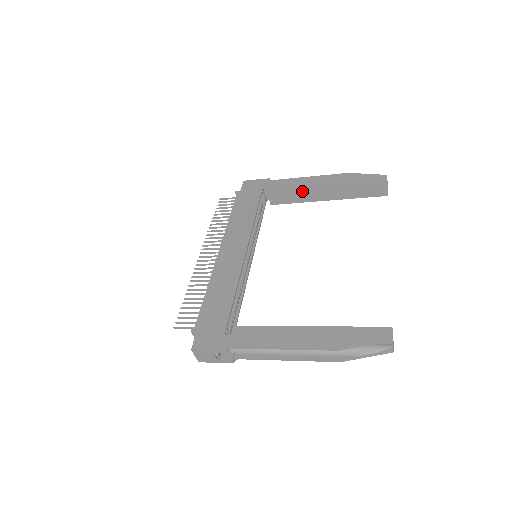
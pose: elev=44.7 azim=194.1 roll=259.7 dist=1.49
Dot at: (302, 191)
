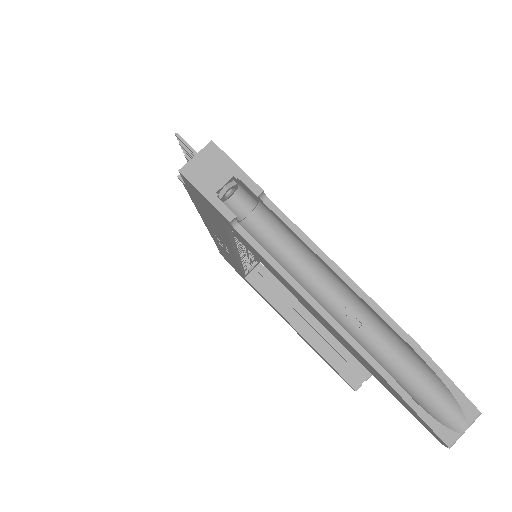
Dot at: (293, 301)
